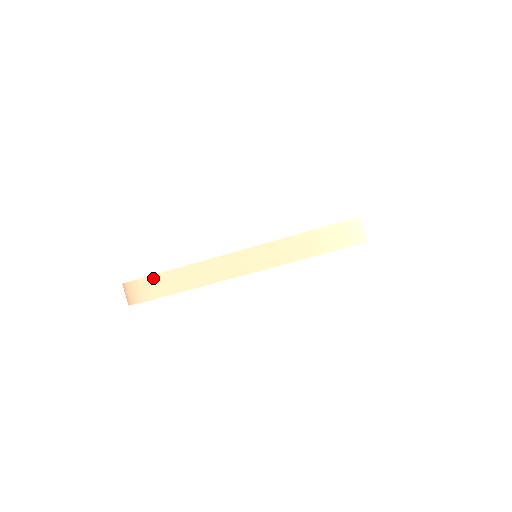
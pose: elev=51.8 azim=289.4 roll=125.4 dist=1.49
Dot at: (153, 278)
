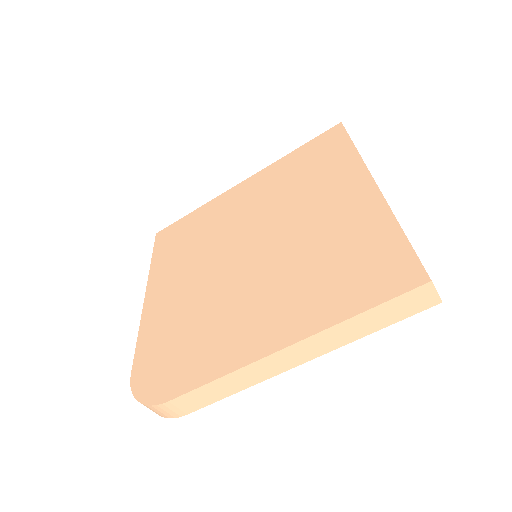
Dot at: (177, 401)
